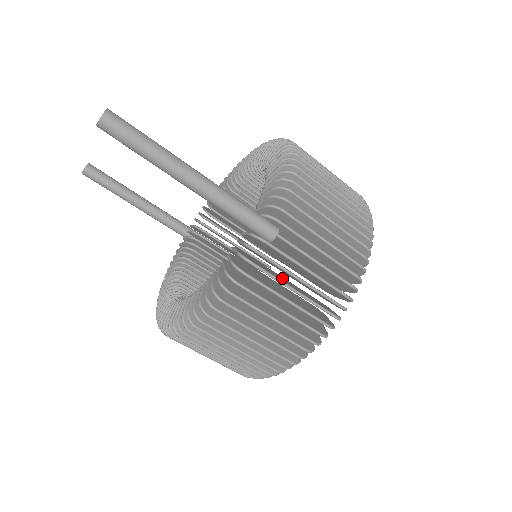
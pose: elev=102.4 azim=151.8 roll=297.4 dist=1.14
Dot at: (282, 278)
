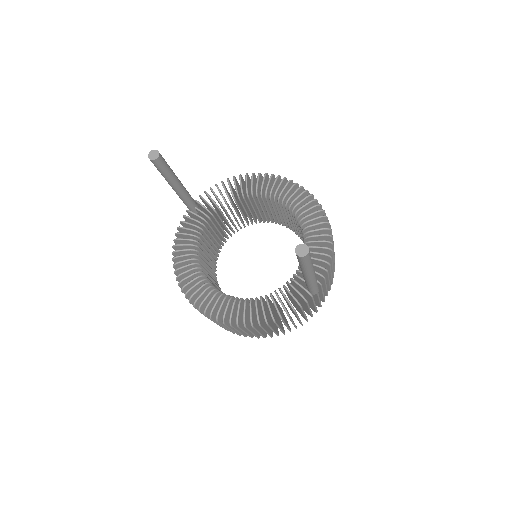
Dot at: occluded
